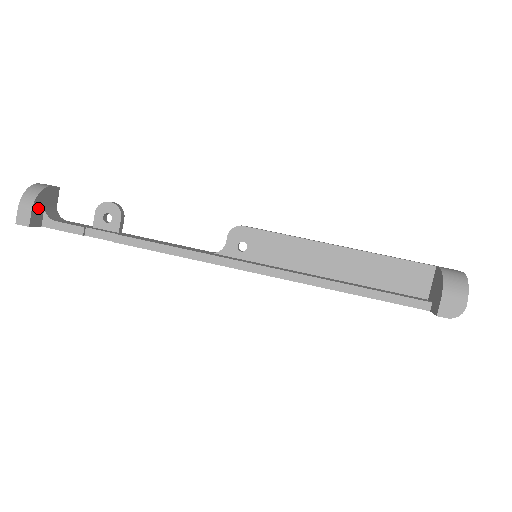
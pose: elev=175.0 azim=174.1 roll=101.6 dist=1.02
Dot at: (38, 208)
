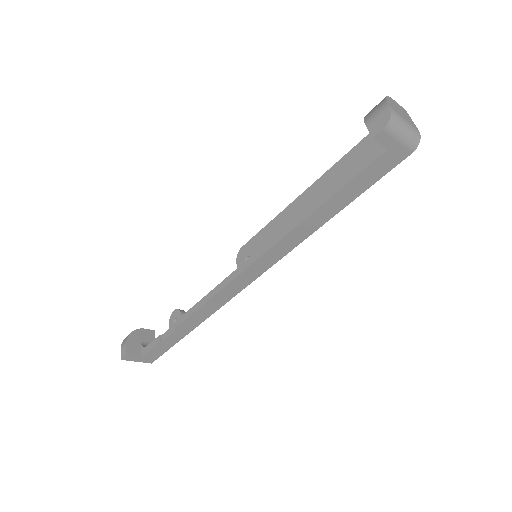
Dot at: (134, 343)
